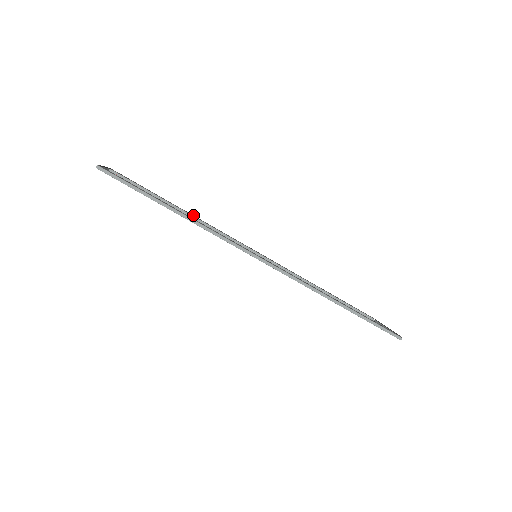
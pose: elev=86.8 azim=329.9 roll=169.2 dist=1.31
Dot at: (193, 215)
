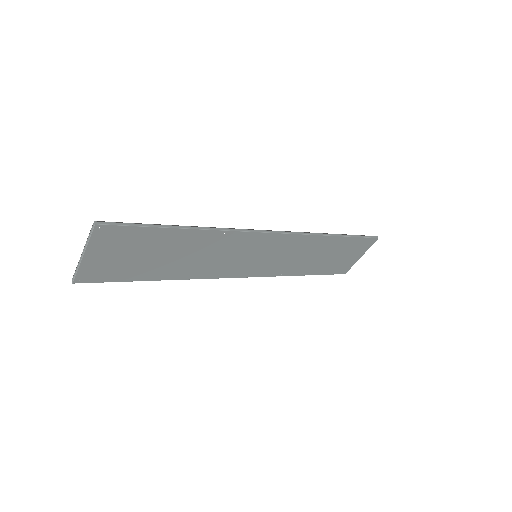
Dot at: (177, 276)
